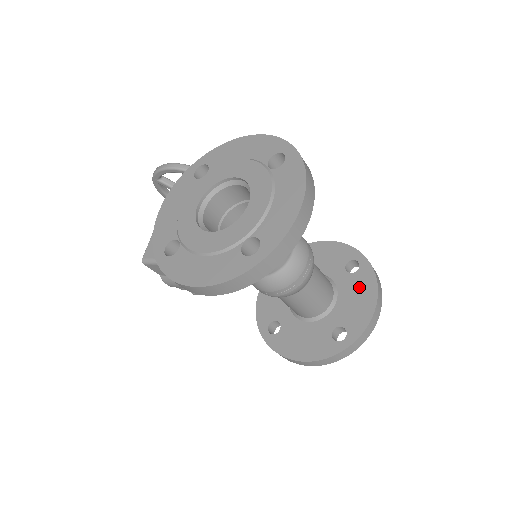
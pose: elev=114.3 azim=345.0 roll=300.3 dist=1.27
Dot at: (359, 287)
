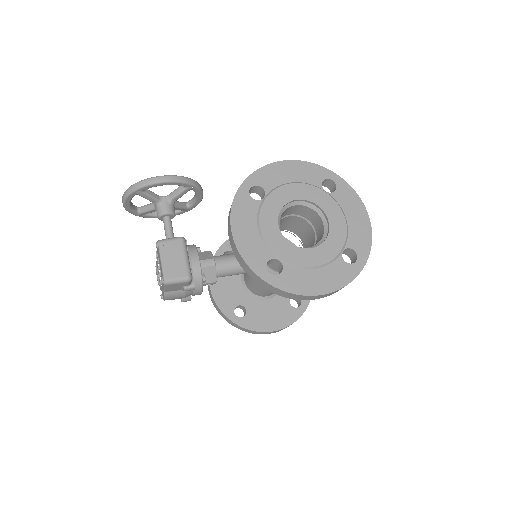
Dot at: occluded
